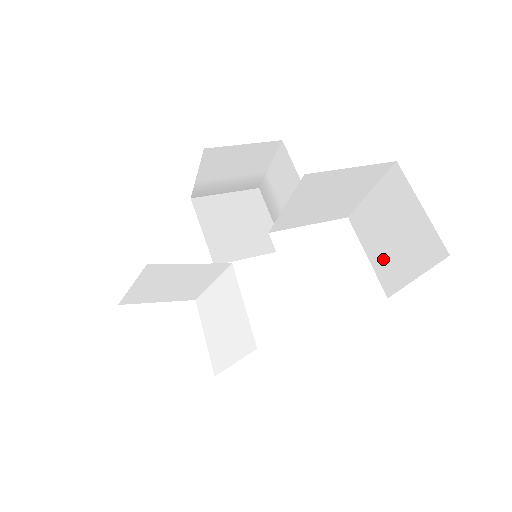
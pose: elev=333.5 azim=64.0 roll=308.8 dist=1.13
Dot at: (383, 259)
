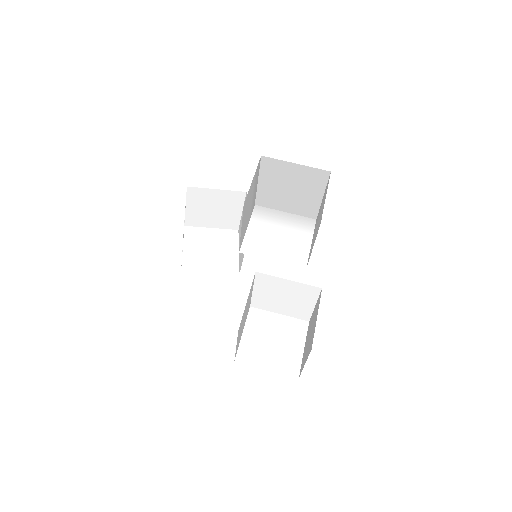
Dot at: (311, 322)
